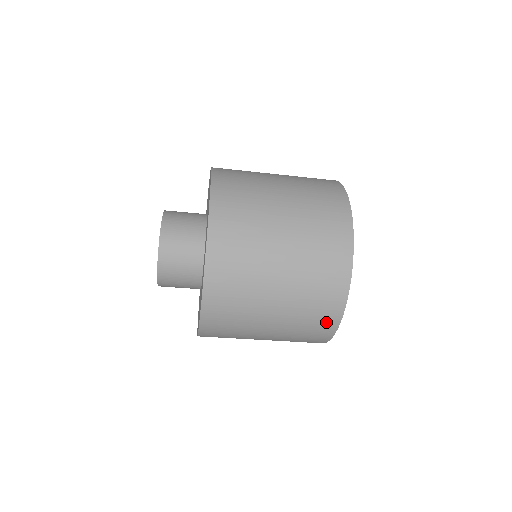
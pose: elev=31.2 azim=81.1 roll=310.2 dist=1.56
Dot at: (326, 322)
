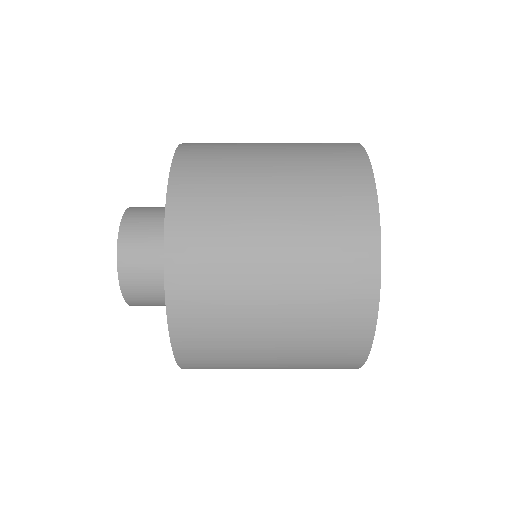
Dot at: (348, 354)
